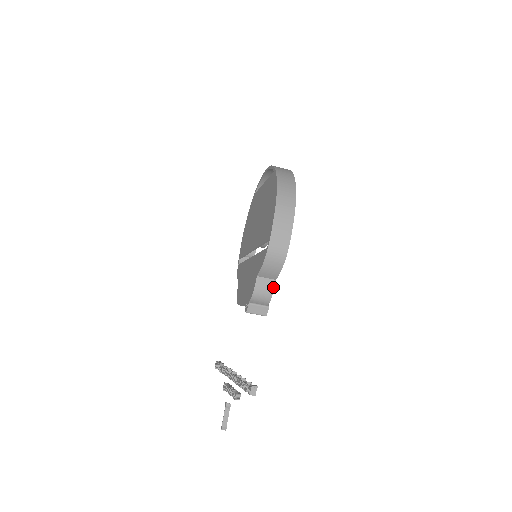
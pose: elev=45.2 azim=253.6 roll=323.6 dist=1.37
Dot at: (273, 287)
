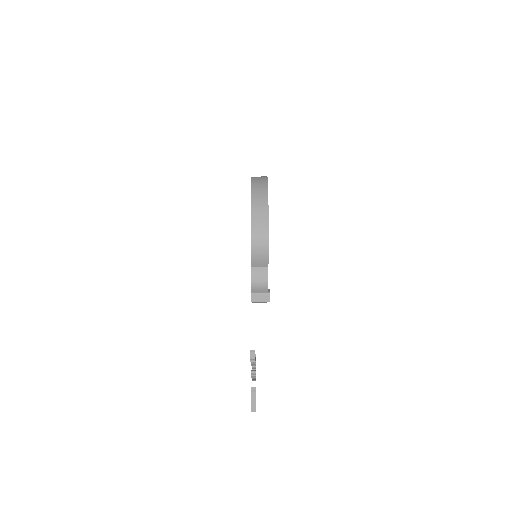
Dot at: (267, 273)
